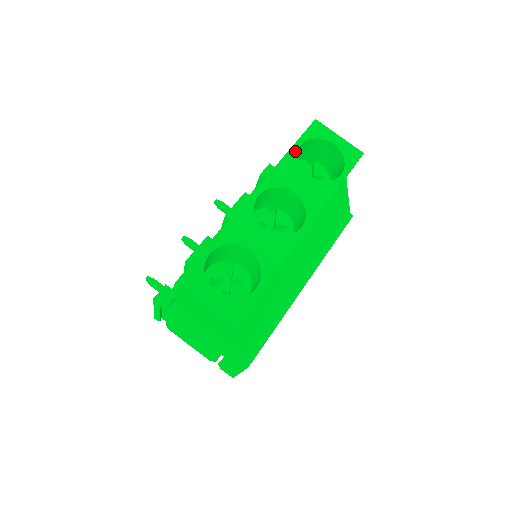
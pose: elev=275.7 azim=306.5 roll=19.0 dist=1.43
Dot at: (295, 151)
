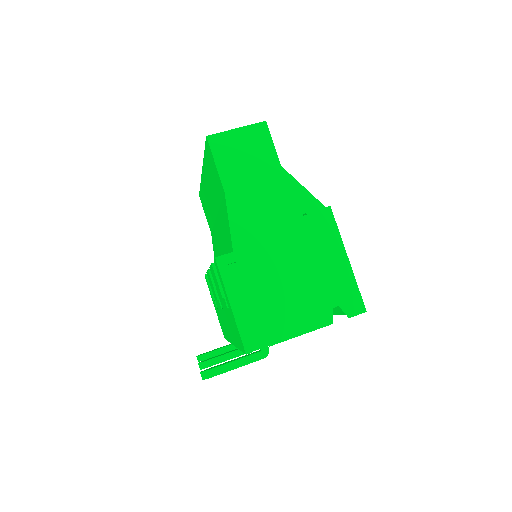
Dot at: occluded
